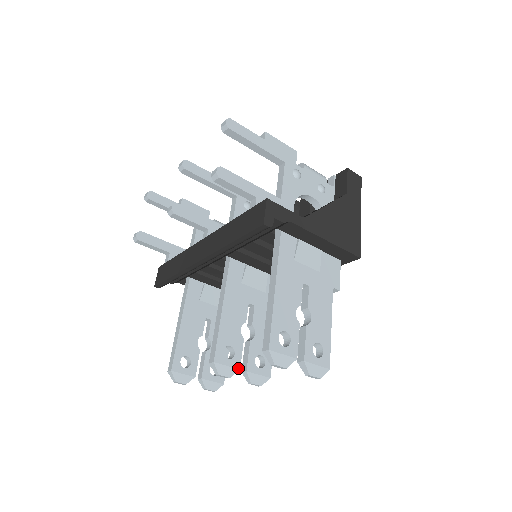
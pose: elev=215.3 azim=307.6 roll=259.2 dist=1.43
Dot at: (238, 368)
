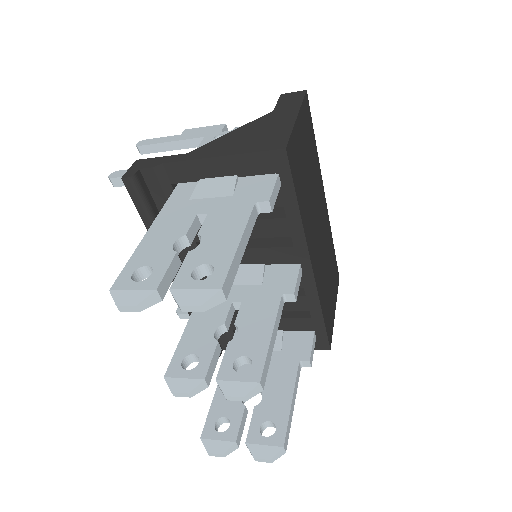
Dot at: (202, 378)
